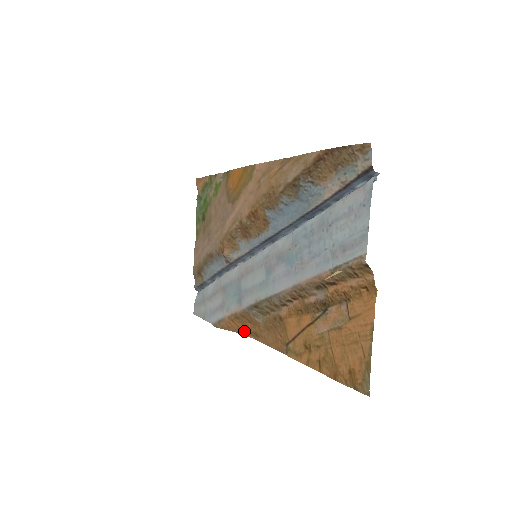
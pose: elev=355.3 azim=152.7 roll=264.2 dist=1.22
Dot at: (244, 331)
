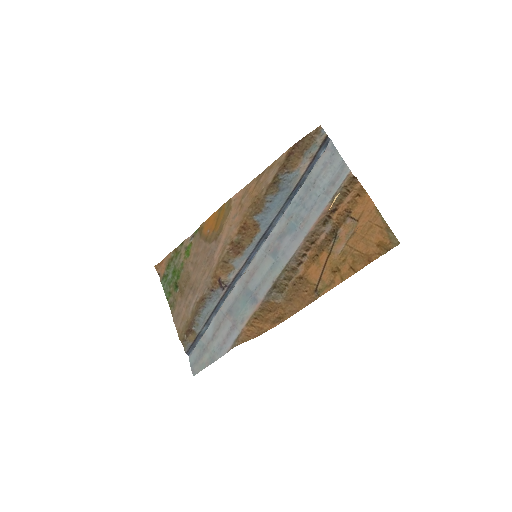
Dot at: (266, 327)
